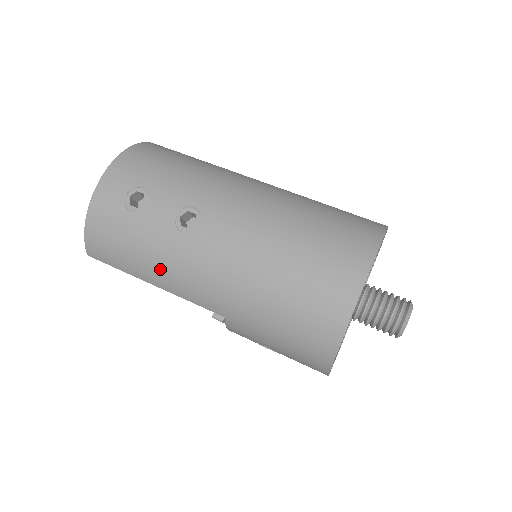
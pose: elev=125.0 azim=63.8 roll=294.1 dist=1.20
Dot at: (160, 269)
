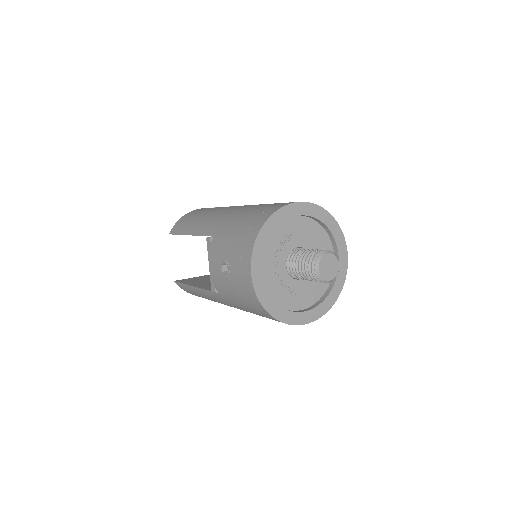
Dot at: (200, 221)
